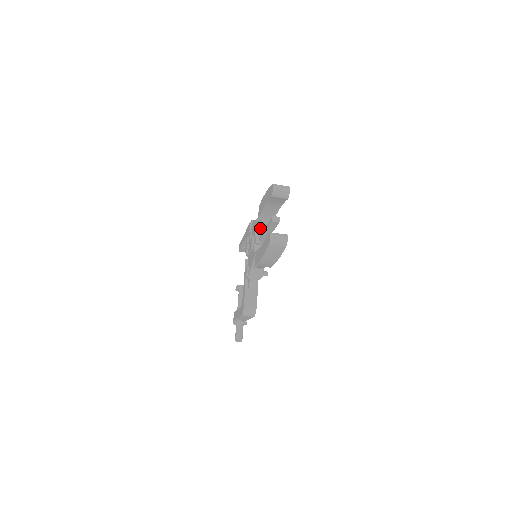
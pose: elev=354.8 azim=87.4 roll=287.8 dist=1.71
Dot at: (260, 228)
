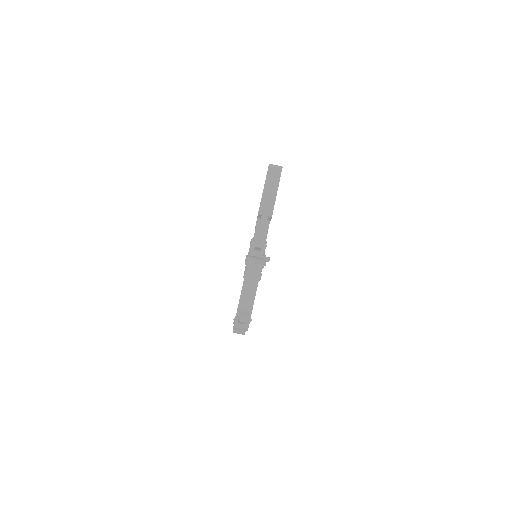
Dot at: occluded
